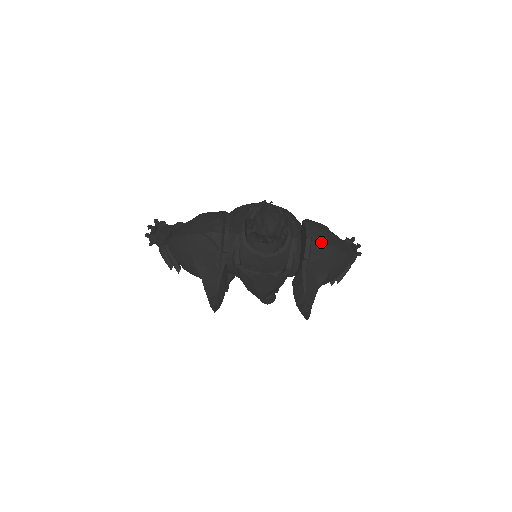
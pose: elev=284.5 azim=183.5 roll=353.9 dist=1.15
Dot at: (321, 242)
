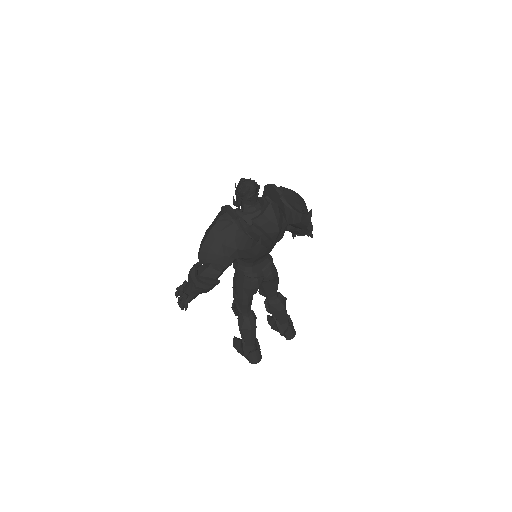
Dot at: (280, 187)
